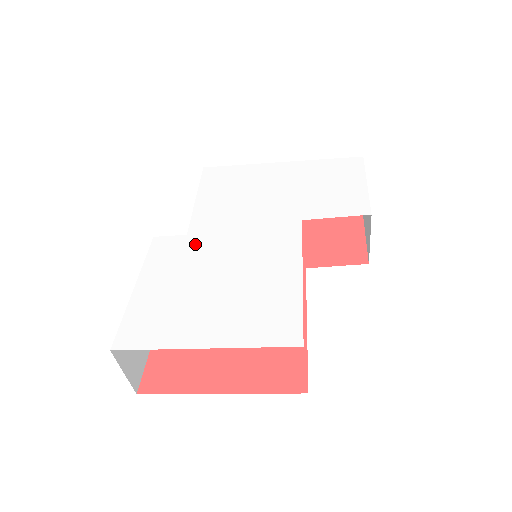
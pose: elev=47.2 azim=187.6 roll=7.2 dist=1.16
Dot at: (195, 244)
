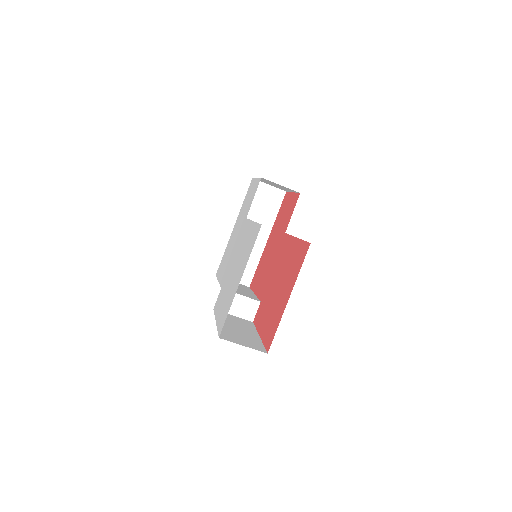
Dot at: (224, 283)
